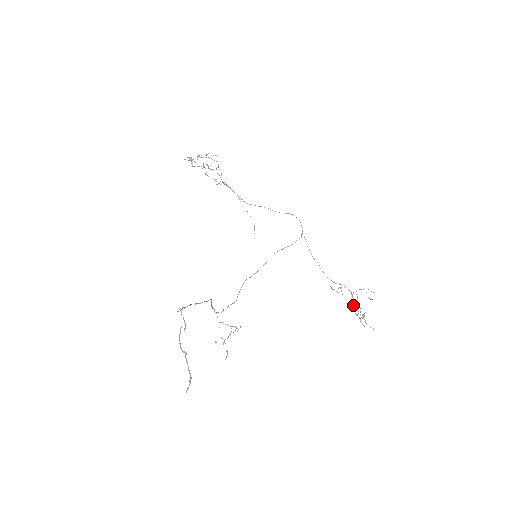
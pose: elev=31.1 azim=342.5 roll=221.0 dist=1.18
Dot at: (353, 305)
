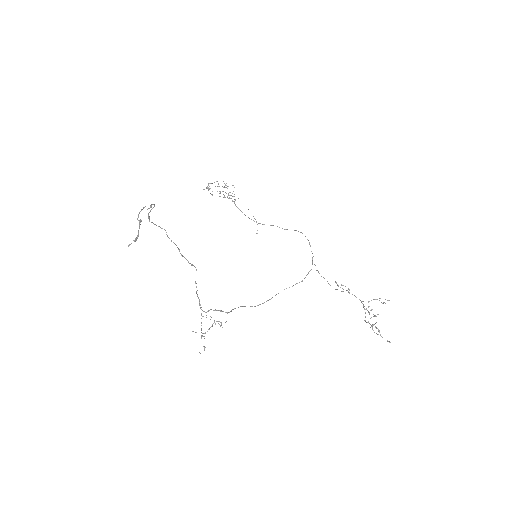
Dot at: occluded
